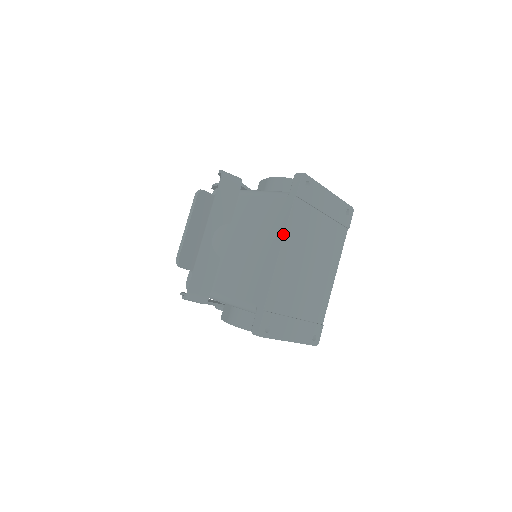
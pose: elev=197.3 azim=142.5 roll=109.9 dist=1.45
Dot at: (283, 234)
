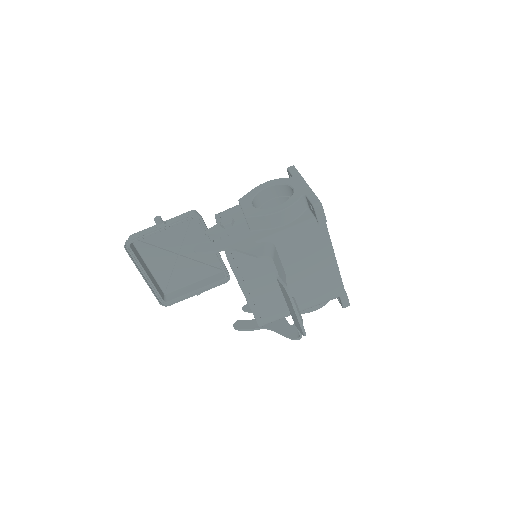
Dot at: (332, 249)
